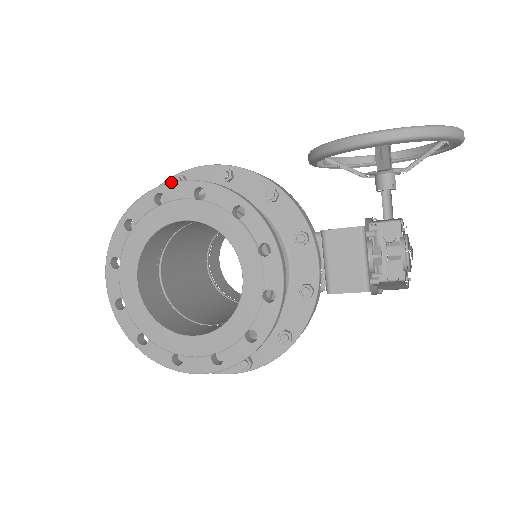
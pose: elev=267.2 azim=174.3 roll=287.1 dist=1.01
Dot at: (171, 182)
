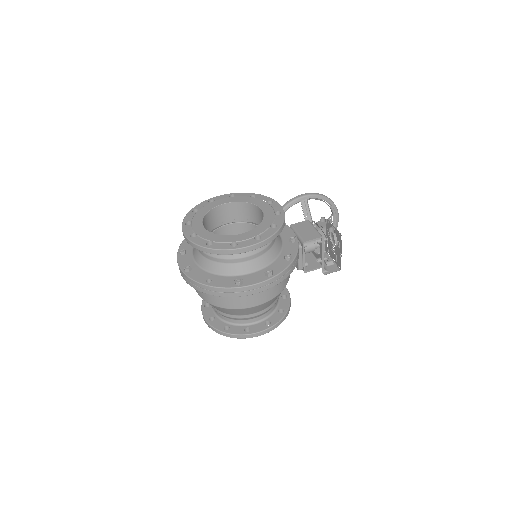
Dot at: (217, 196)
